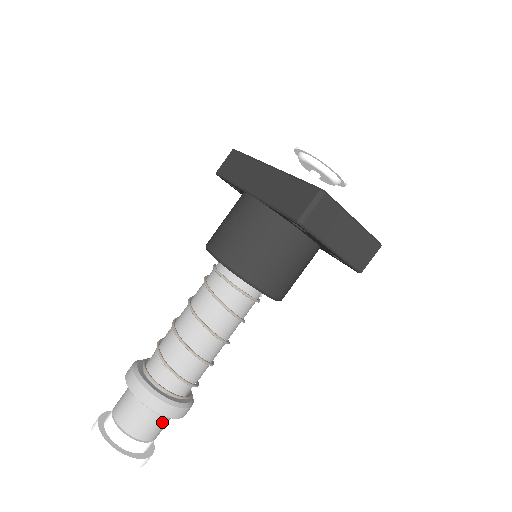
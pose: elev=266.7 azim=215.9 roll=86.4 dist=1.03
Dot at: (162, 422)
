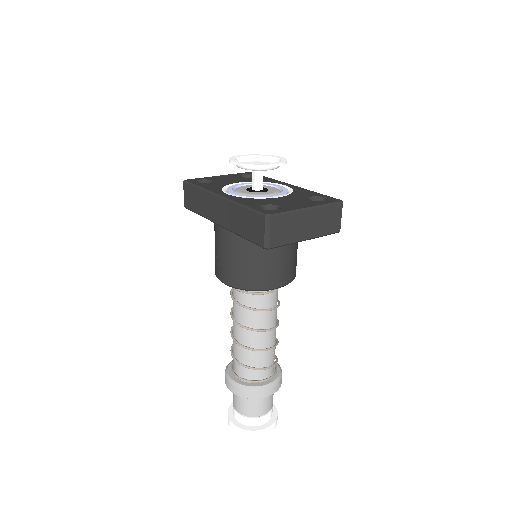
Dot at: (269, 397)
